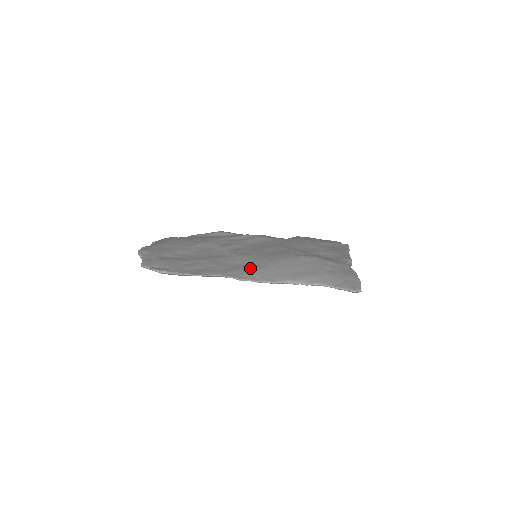
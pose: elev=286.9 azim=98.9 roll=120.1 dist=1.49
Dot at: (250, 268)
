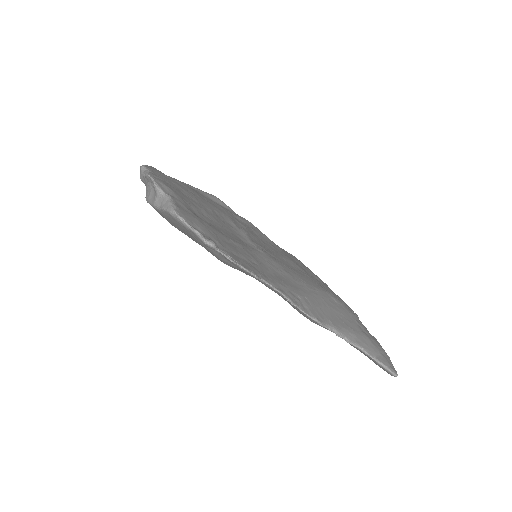
Dot at: (295, 288)
